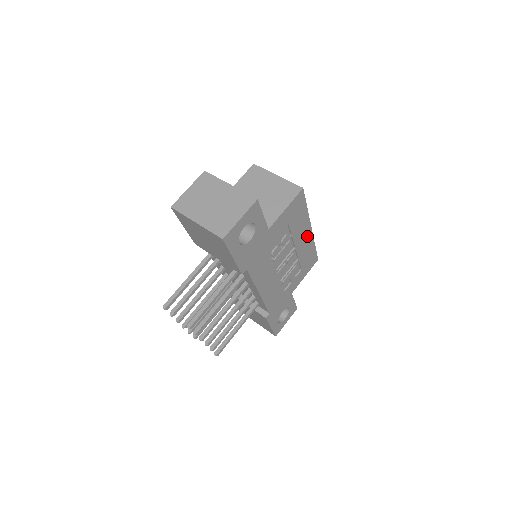
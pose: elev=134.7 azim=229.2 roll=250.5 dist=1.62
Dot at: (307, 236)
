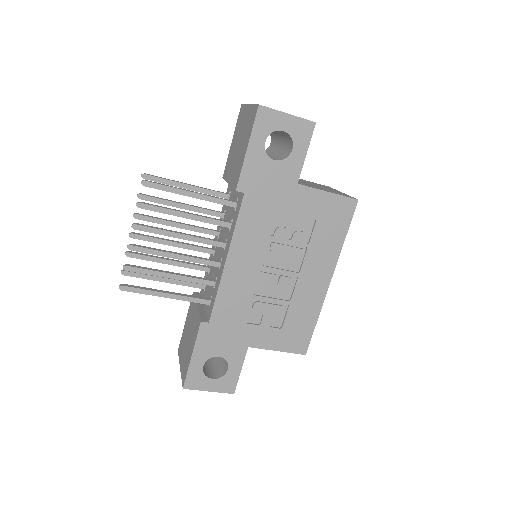
Dot at: (320, 284)
